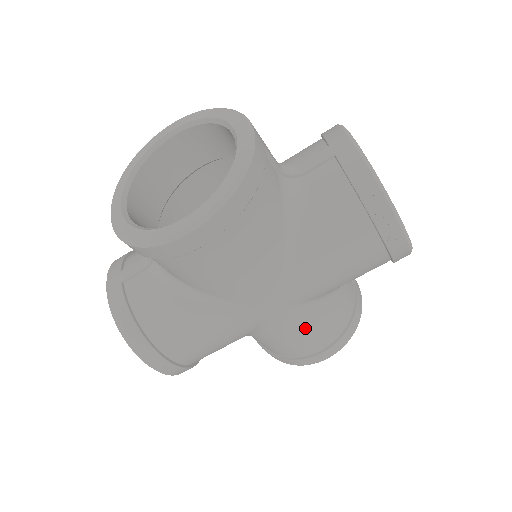
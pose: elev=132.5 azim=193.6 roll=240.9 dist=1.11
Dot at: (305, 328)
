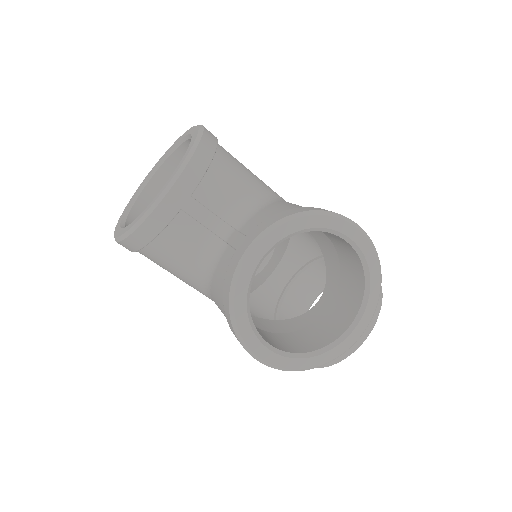
Dot at: occluded
